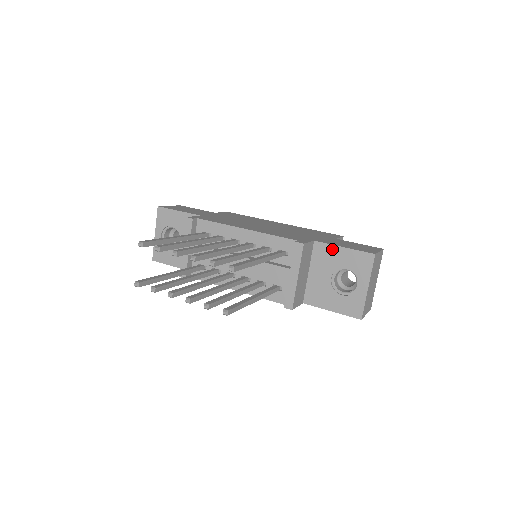
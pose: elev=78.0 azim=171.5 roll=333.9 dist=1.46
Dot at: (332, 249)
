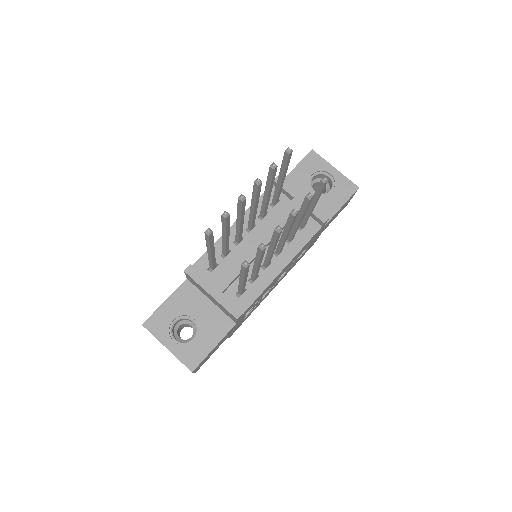
Dot at: (291, 177)
